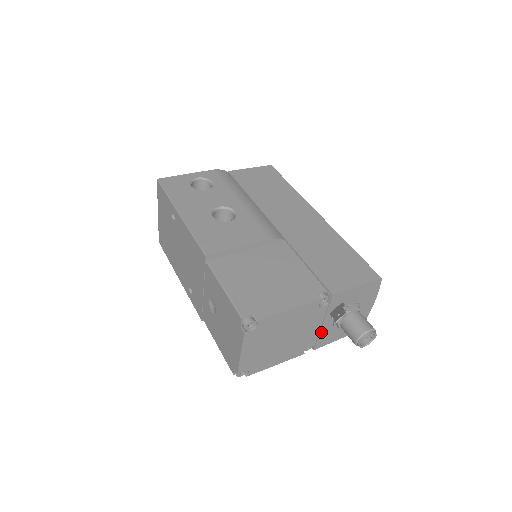
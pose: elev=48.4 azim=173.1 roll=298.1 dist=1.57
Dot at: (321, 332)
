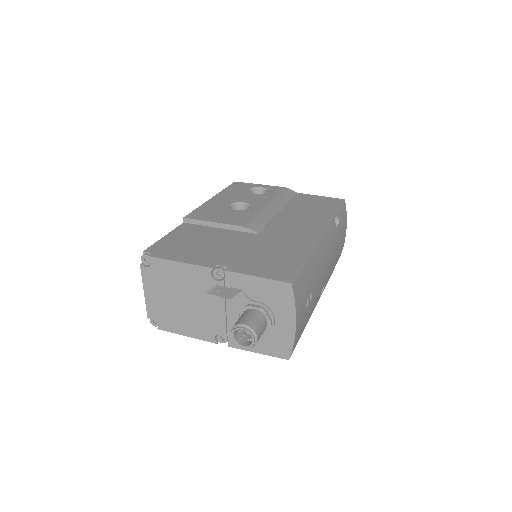
Dot at: (229, 322)
